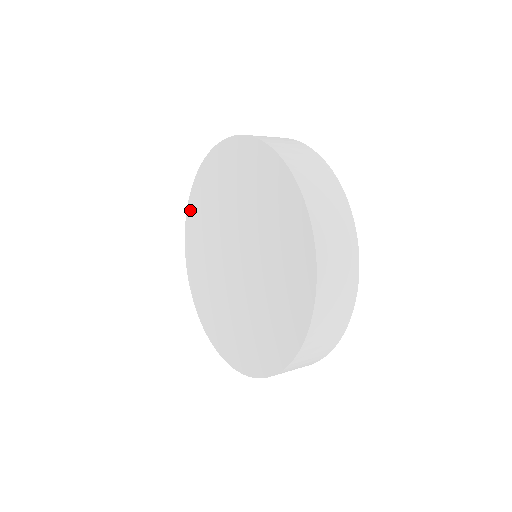
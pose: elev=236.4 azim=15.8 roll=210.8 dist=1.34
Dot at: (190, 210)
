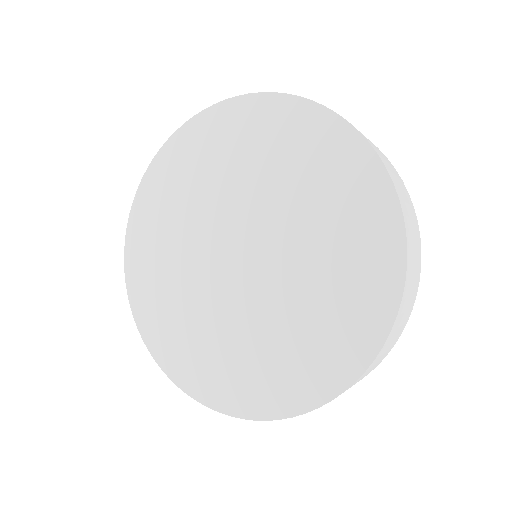
Dot at: (139, 207)
